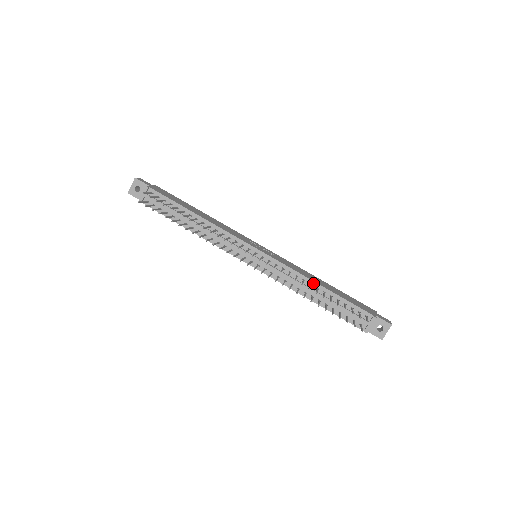
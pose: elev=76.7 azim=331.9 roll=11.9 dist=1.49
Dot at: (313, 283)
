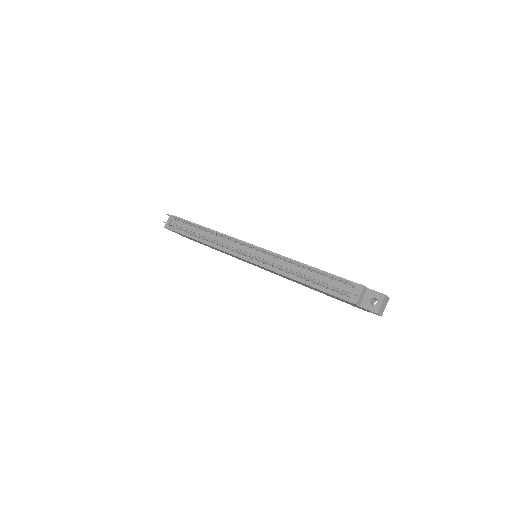
Dot at: occluded
